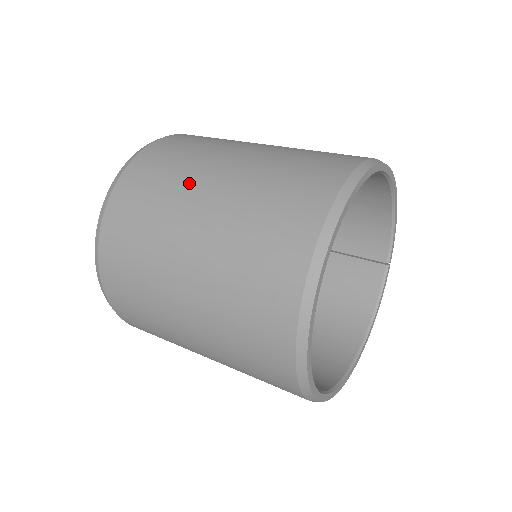
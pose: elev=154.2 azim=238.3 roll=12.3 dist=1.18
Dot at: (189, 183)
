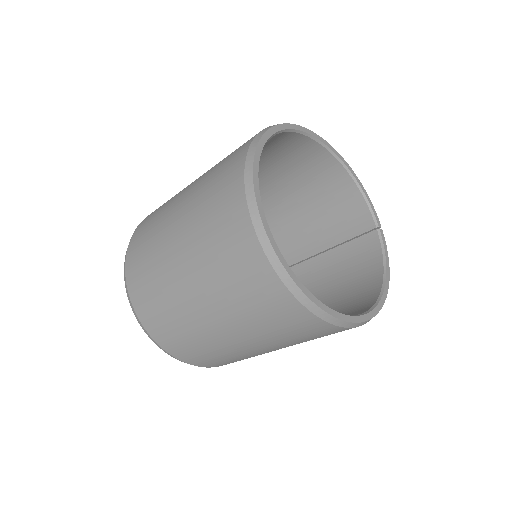
Dot at: (174, 199)
